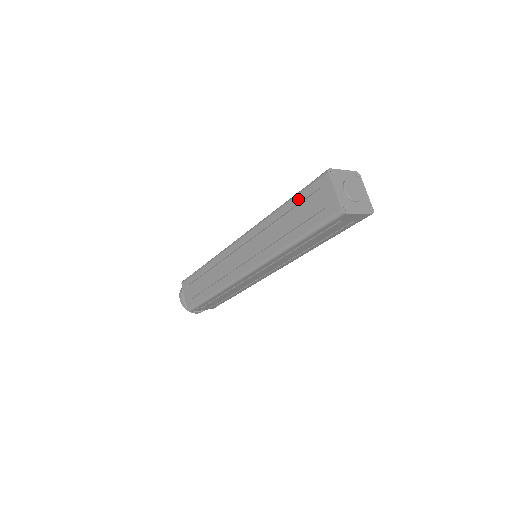
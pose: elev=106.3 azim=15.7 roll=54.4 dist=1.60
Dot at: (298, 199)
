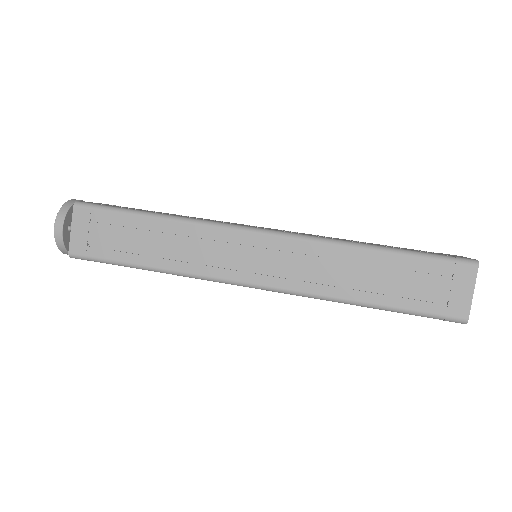
Dot at: (411, 262)
